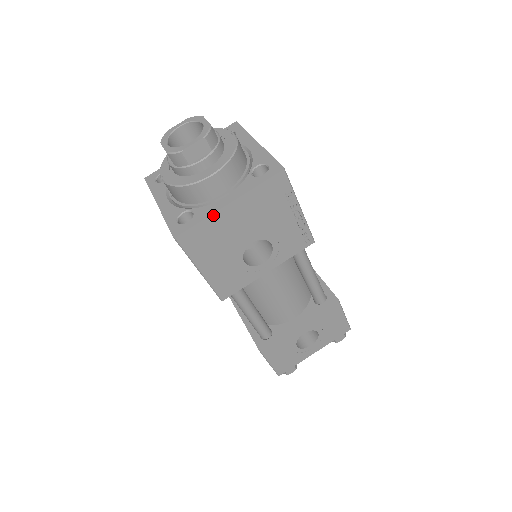
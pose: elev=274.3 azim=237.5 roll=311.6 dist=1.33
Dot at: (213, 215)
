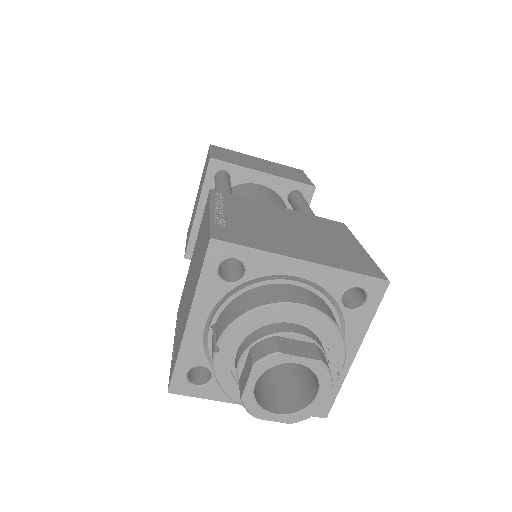
Dot at: (225, 400)
